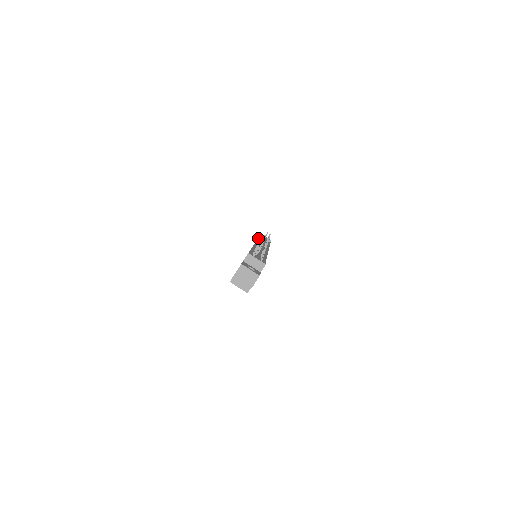
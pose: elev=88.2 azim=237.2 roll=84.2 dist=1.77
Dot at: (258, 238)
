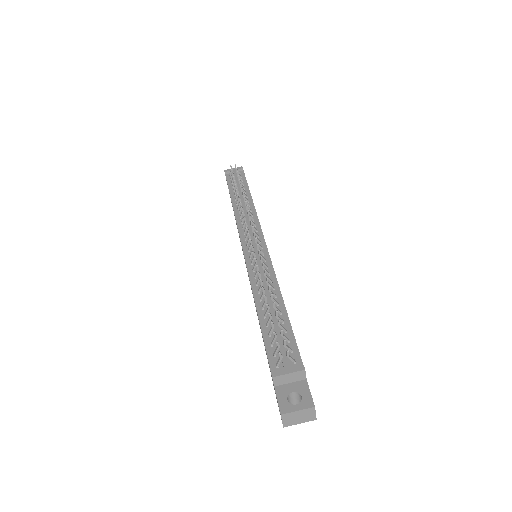
Dot at: (231, 201)
